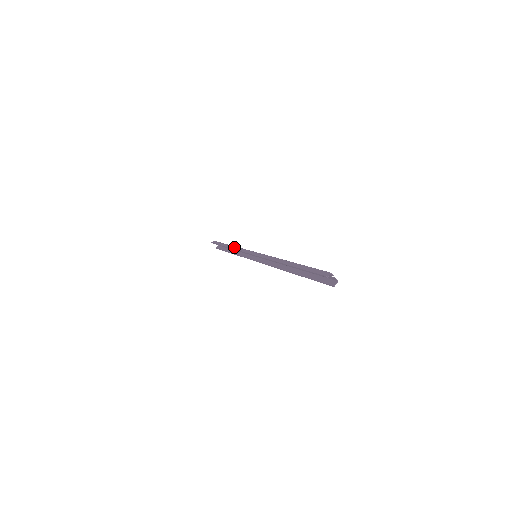
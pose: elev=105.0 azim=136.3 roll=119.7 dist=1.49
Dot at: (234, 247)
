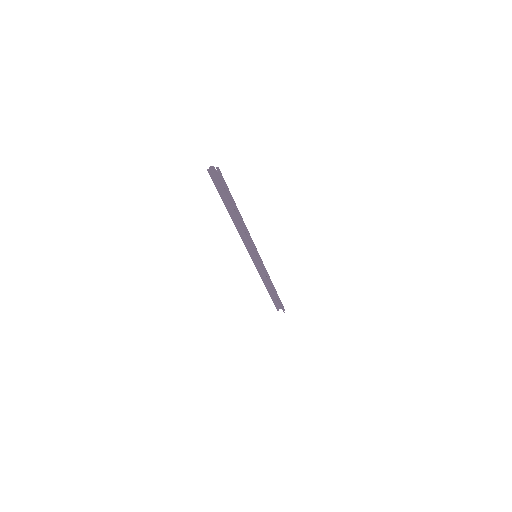
Dot at: (264, 280)
